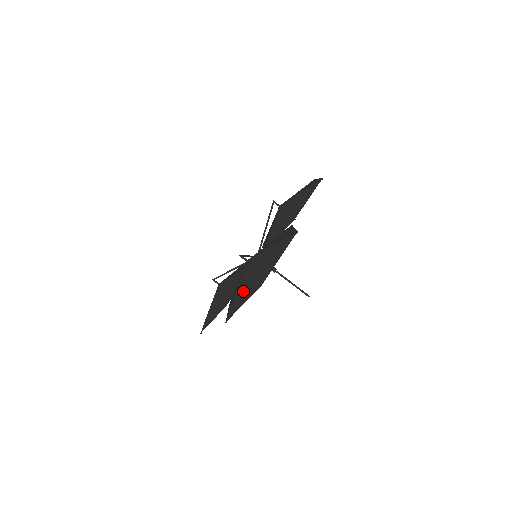
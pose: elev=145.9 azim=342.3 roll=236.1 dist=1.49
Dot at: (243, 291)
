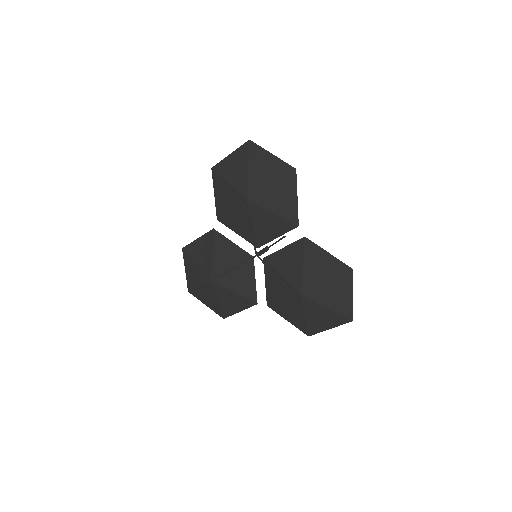
Dot at: (321, 319)
